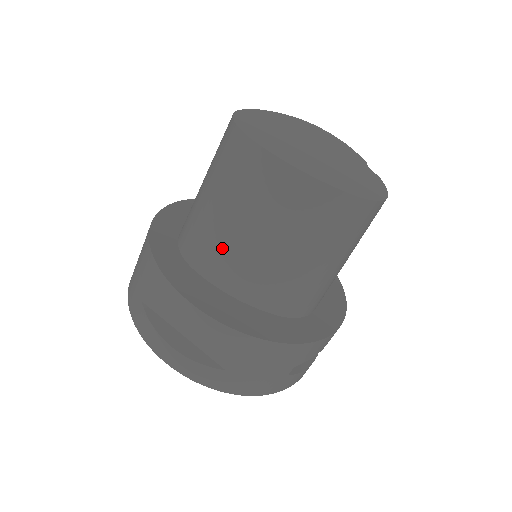
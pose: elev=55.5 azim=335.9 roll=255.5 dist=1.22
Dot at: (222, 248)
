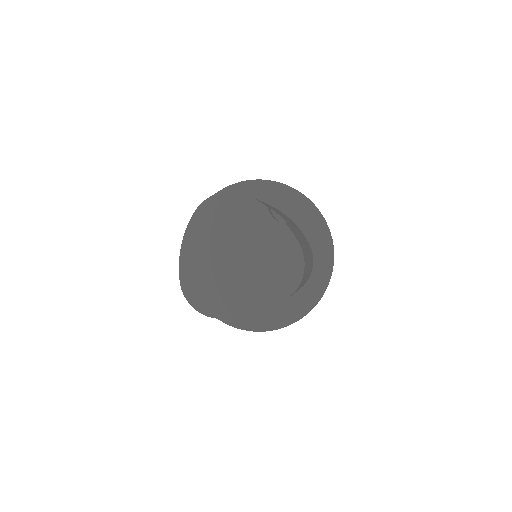
Dot at: occluded
